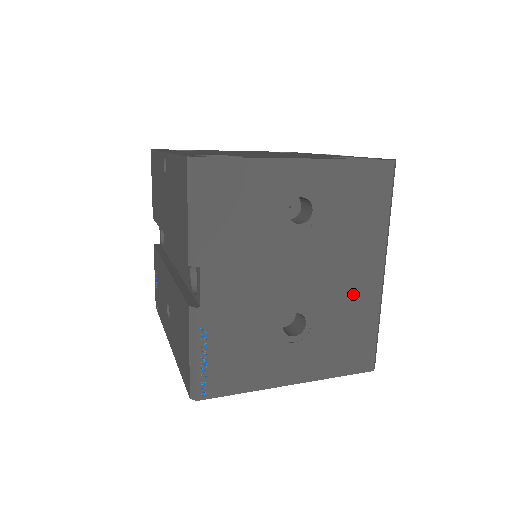
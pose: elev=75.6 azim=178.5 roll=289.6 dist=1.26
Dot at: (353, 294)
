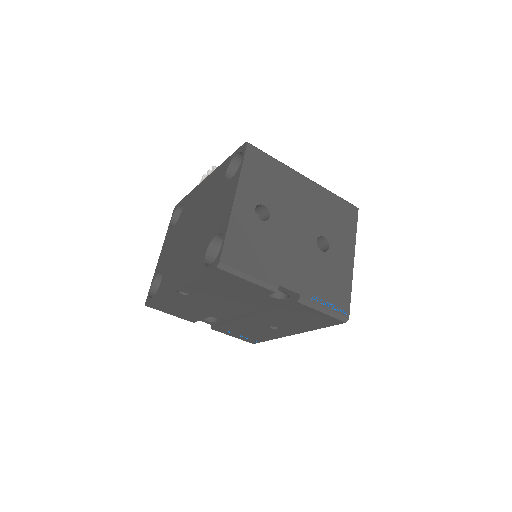
Dot at: (315, 202)
